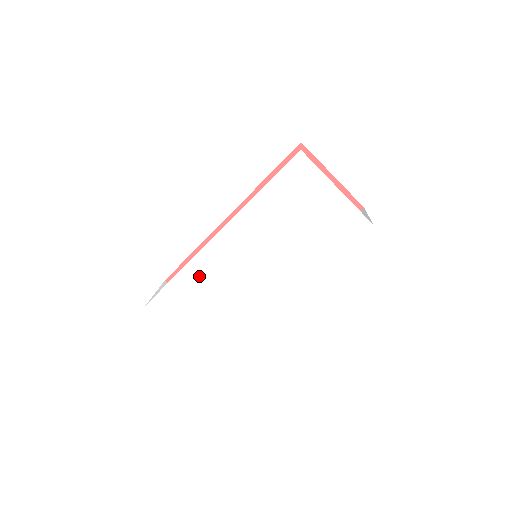
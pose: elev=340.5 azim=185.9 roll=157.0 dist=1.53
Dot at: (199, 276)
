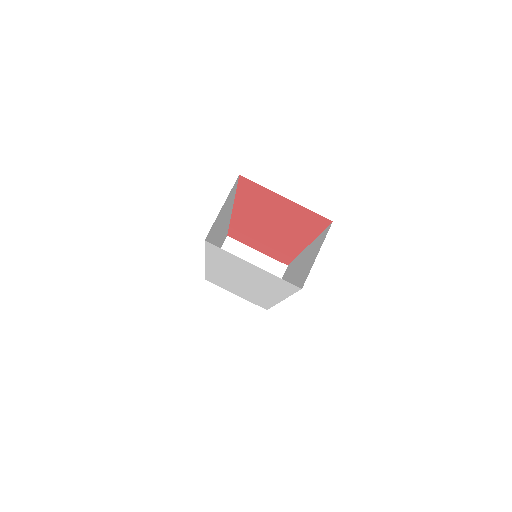
Dot at: (217, 277)
